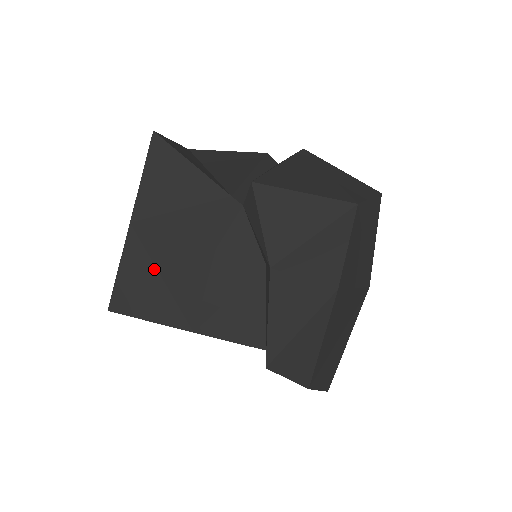
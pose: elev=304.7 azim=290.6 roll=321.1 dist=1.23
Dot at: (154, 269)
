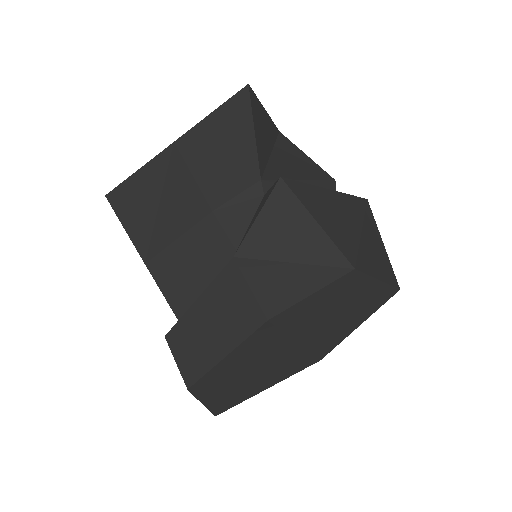
Dot at: (160, 191)
